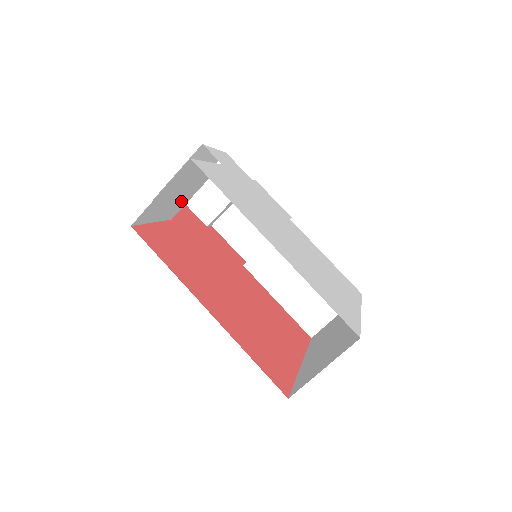
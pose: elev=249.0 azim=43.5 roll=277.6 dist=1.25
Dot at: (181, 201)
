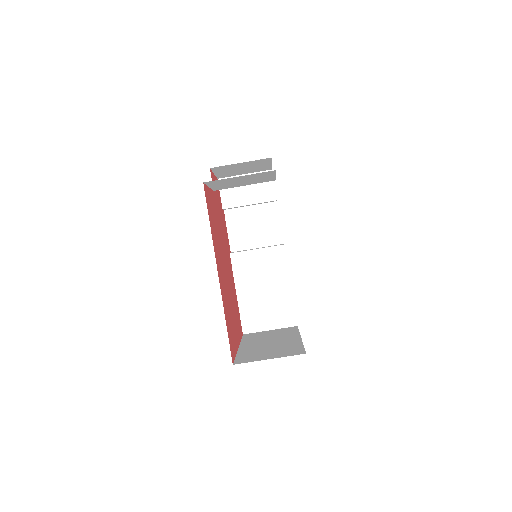
Dot at: (234, 185)
